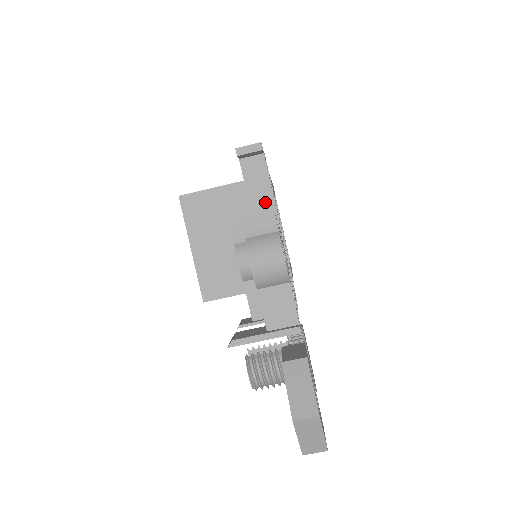
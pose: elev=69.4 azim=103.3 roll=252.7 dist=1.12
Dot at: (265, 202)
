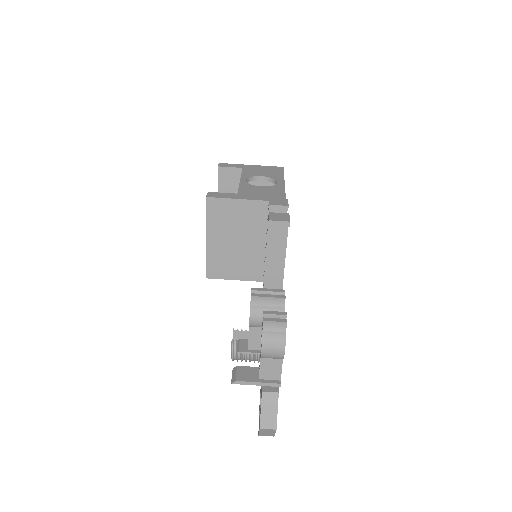
Dot at: (278, 255)
